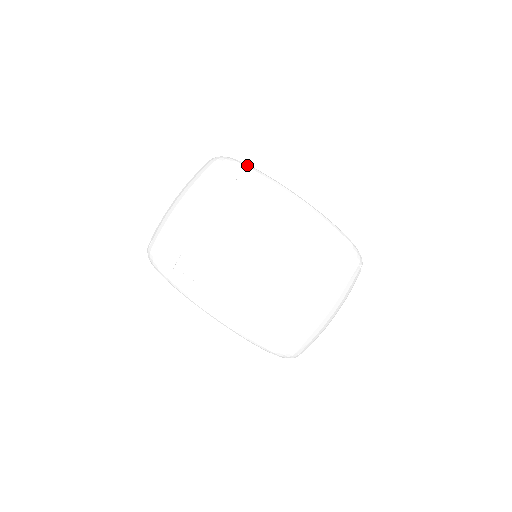
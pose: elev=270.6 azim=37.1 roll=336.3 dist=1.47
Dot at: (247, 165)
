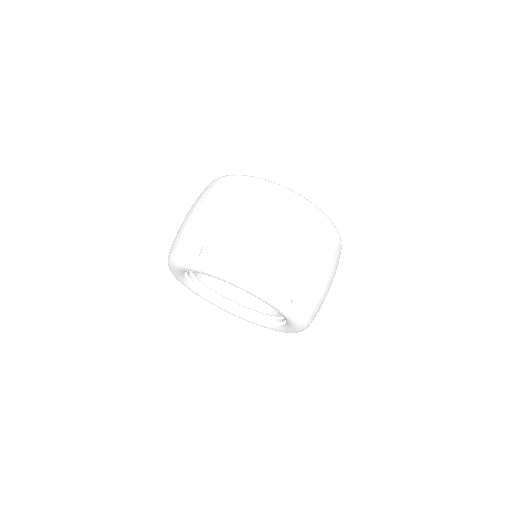
Dot at: occluded
